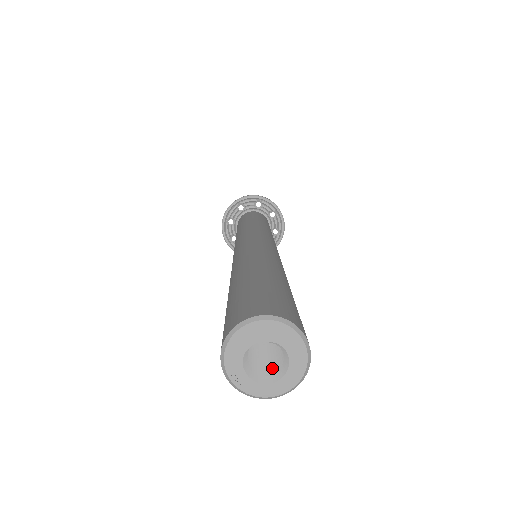
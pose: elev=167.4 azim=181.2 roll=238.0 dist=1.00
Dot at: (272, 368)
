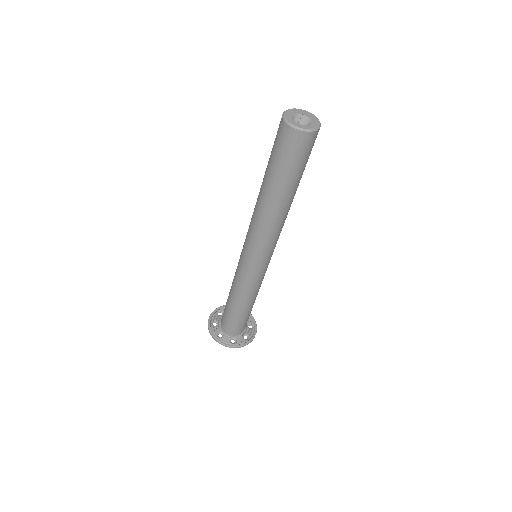
Dot at: occluded
